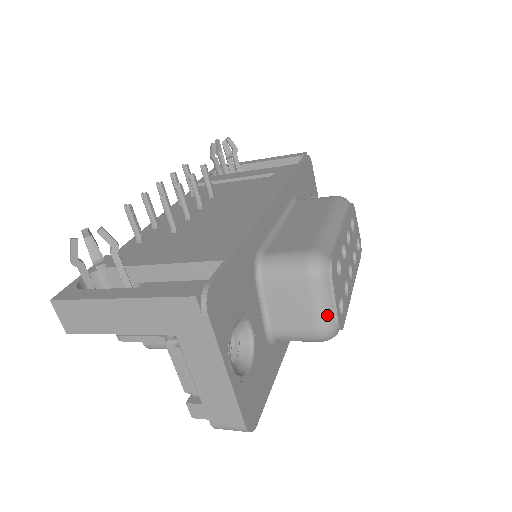
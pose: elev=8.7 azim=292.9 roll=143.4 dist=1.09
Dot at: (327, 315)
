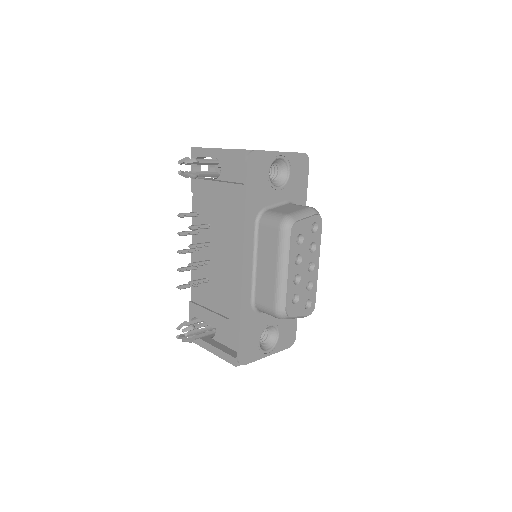
Dot at: (300, 317)
